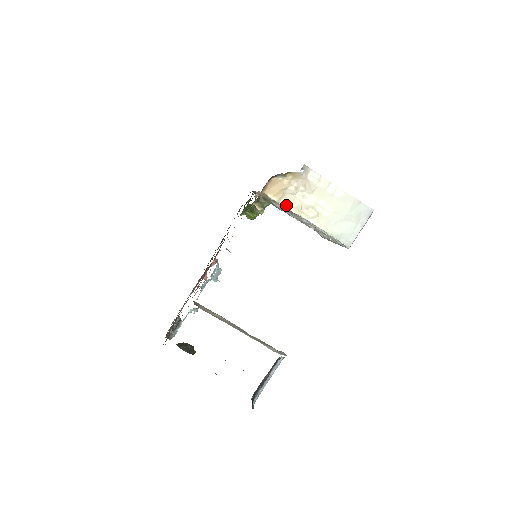
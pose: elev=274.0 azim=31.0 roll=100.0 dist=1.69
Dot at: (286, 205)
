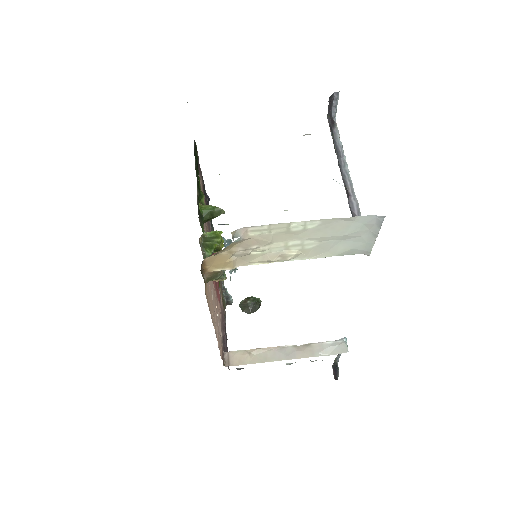
Dot at: (247, 264)
